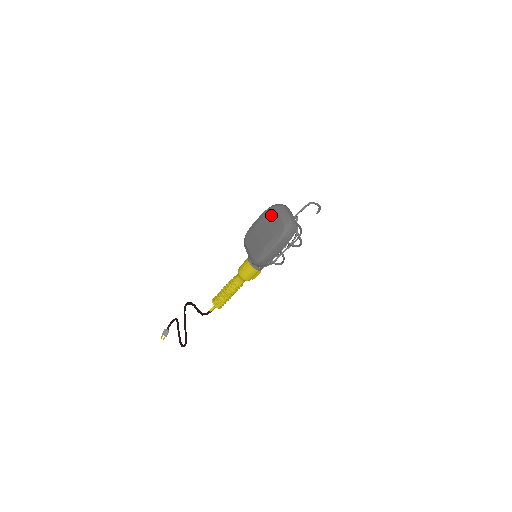
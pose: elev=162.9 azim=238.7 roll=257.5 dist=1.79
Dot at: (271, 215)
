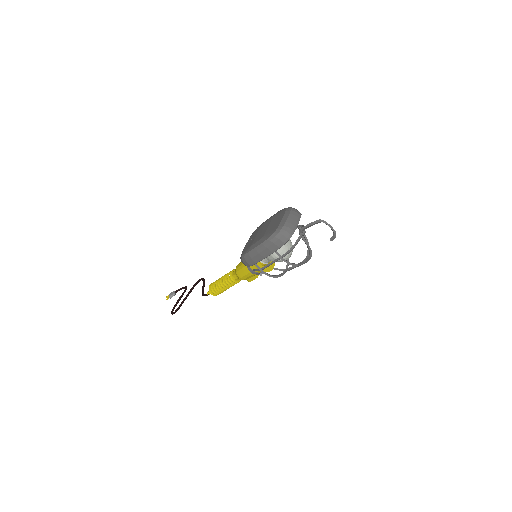
Dot at: (279, 215)
